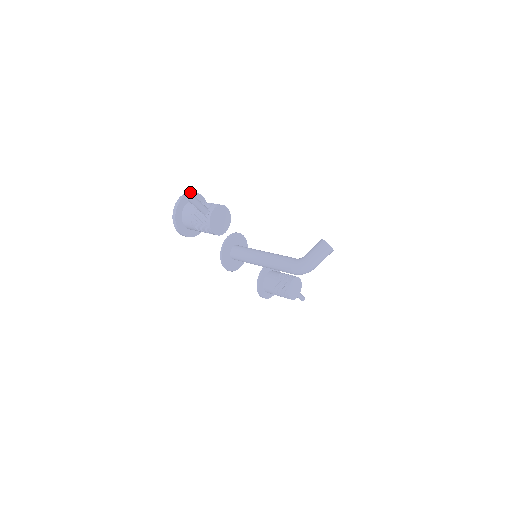
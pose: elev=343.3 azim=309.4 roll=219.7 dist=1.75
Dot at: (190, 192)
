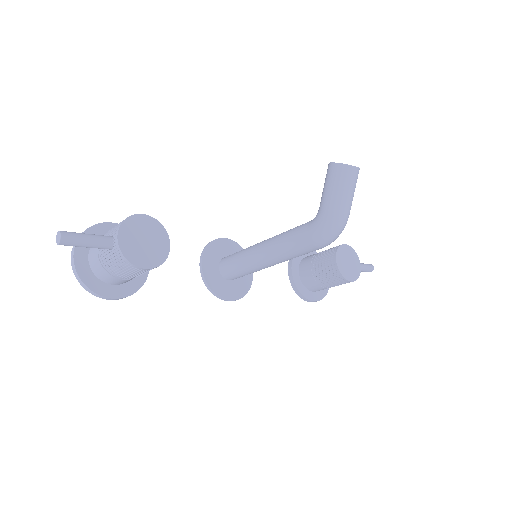
Dot at: occluded
